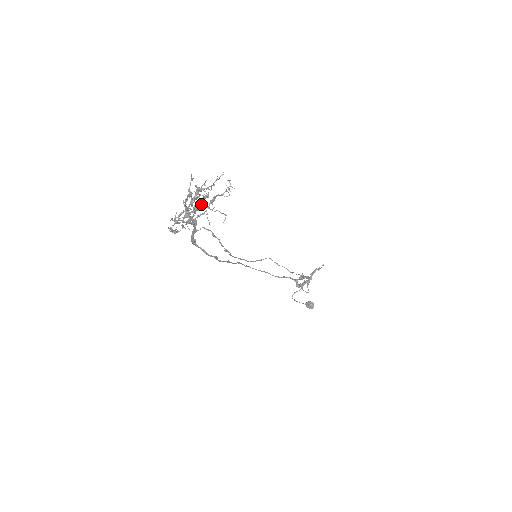
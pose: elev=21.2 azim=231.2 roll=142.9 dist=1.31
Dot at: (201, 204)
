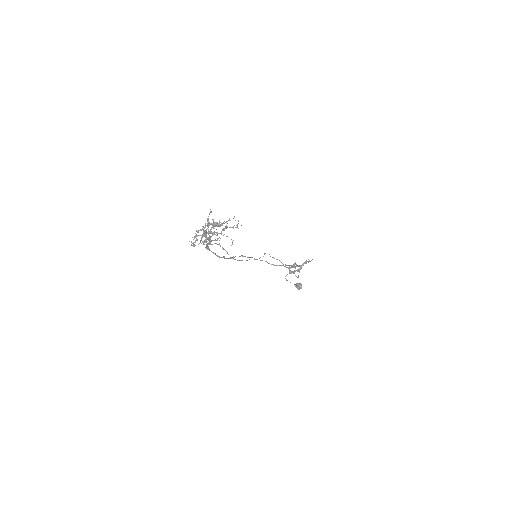
Dot at: (215, 234)
